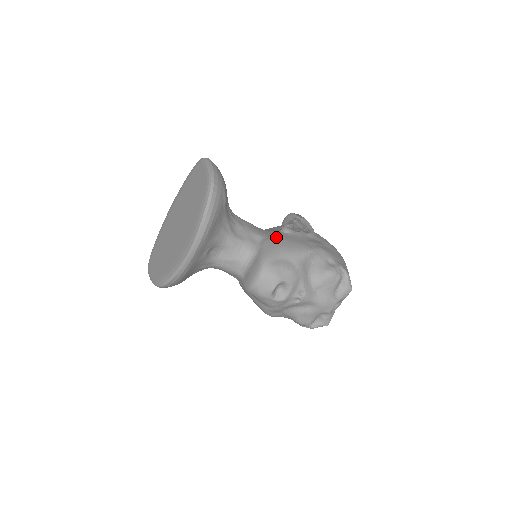
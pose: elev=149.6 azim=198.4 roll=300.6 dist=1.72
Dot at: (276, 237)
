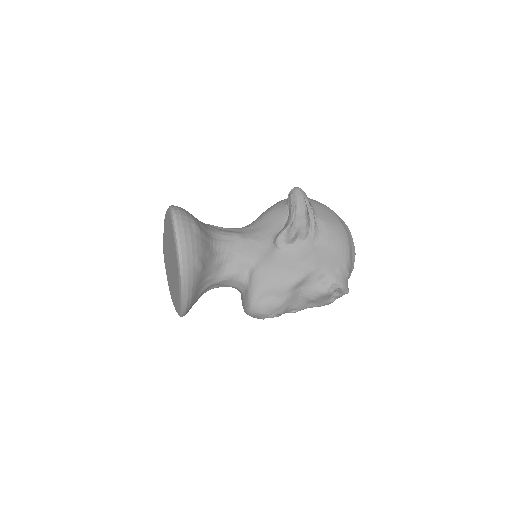
Dot at: (266, 263)
